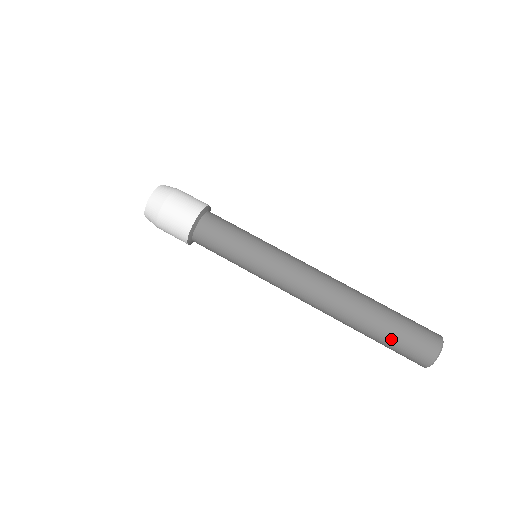
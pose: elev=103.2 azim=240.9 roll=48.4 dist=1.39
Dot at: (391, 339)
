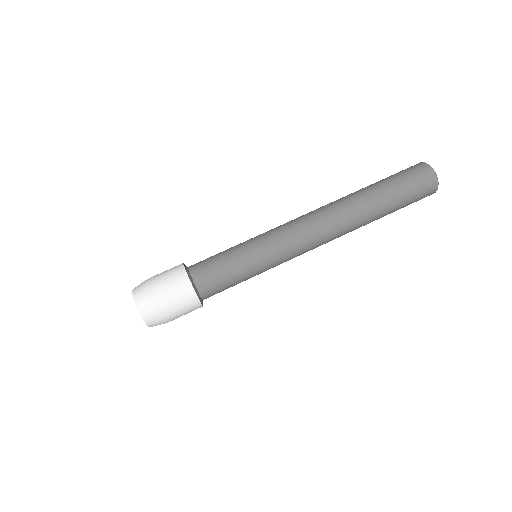
Dot at: (400, 208)
